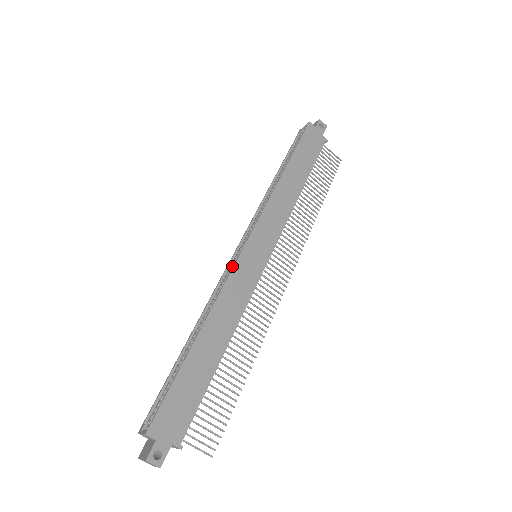
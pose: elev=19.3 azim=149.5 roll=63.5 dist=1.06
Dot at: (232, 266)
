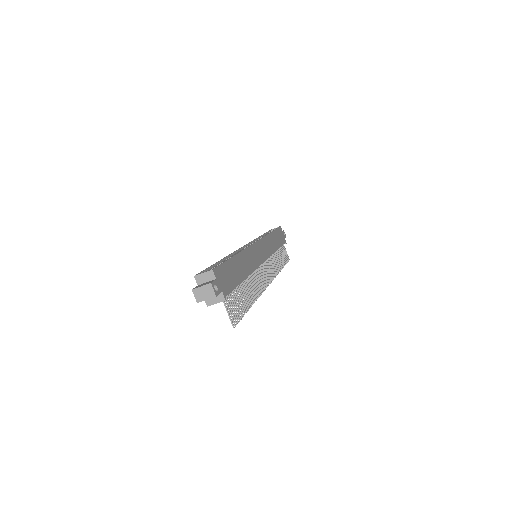
Dot at: occluded
